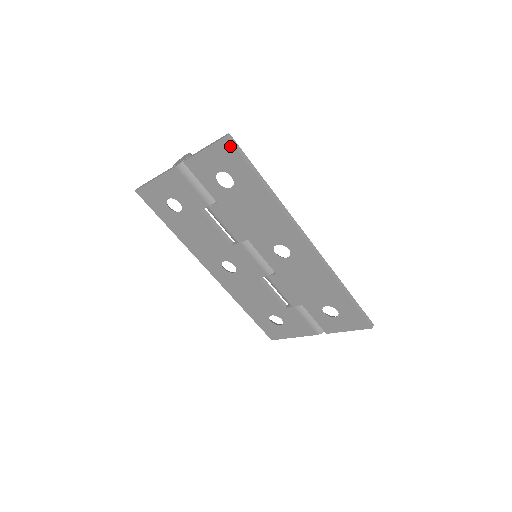
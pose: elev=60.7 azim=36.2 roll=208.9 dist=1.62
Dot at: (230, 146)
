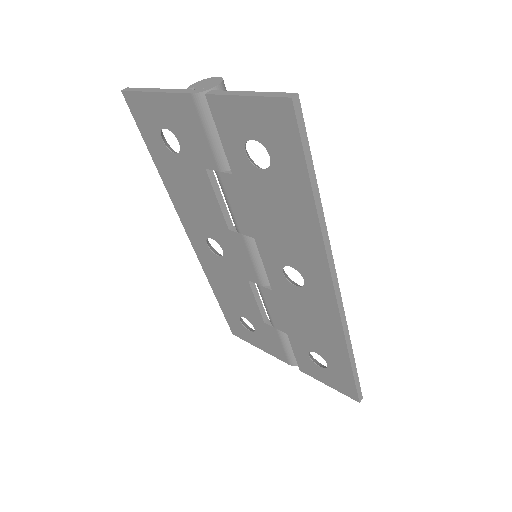
Dot at: (290, 115)
